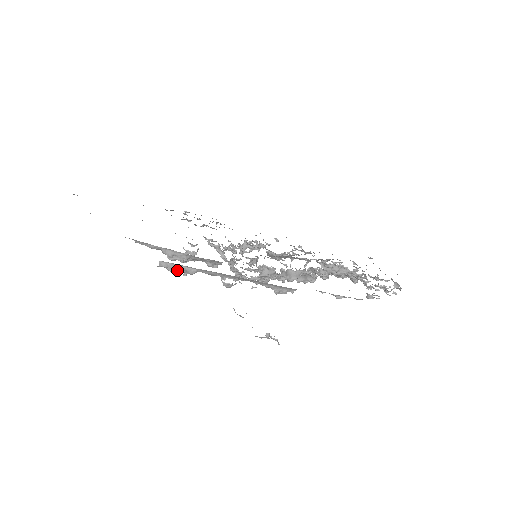
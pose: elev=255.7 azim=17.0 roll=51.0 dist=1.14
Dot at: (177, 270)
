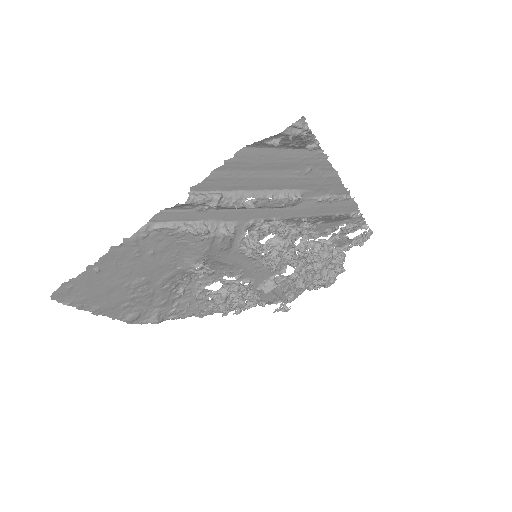
Dot at: (206, 197)
